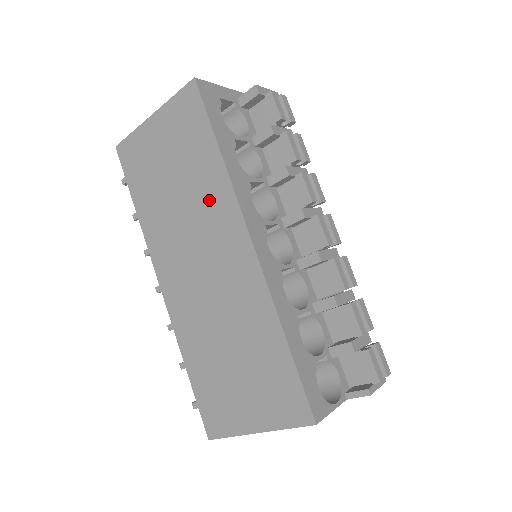
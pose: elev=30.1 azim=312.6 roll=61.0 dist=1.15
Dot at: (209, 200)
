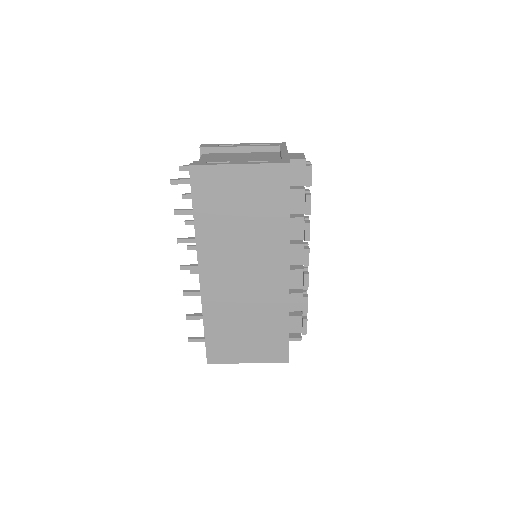
Dot at: (268, 241)
